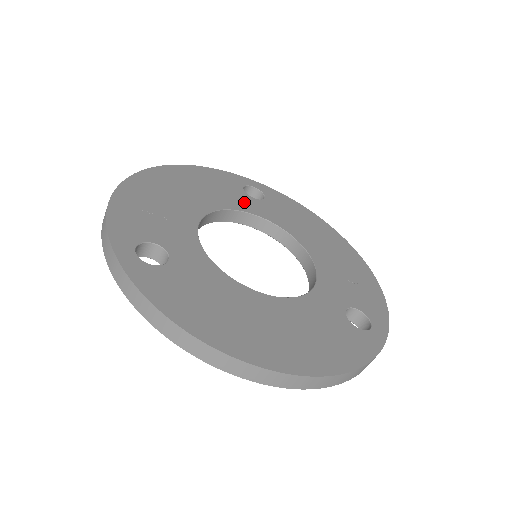
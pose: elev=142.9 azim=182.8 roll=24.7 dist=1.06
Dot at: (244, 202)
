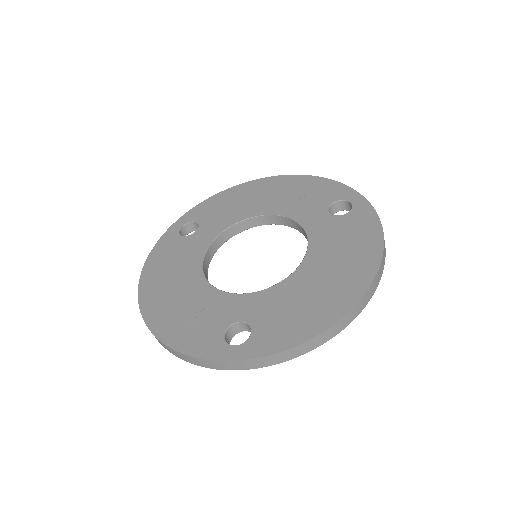
Dot at: (198, 242)
